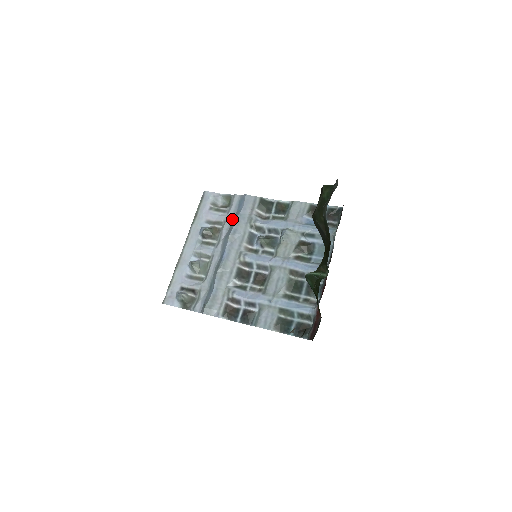
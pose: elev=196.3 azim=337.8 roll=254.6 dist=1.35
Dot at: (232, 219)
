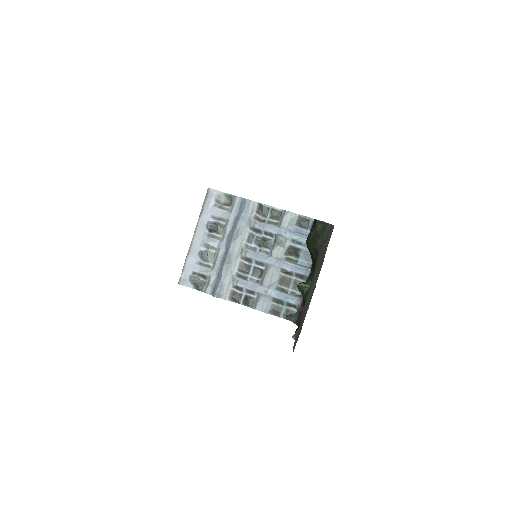
Dot at: (234, 219)
